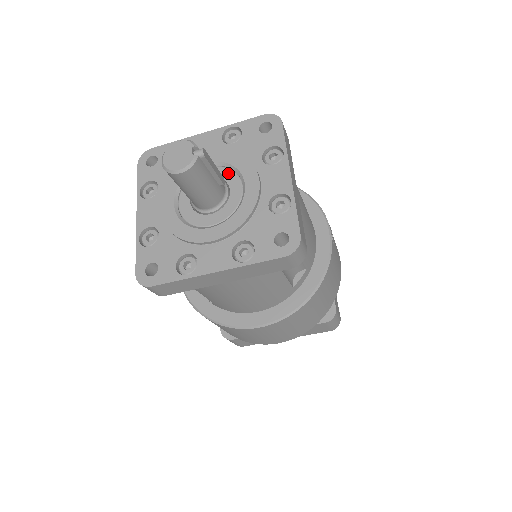
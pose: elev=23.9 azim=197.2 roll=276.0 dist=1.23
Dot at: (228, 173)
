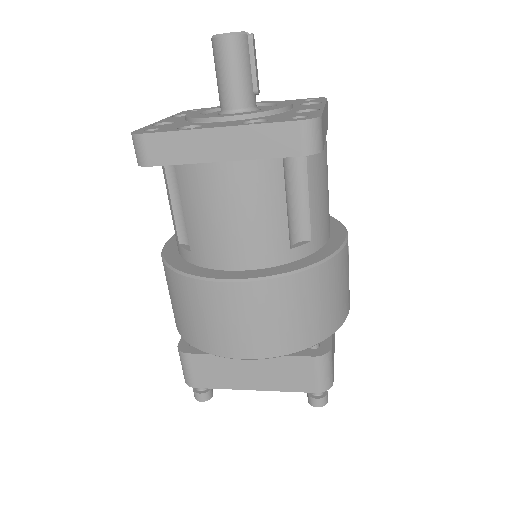
Dot at: (264, 107)
